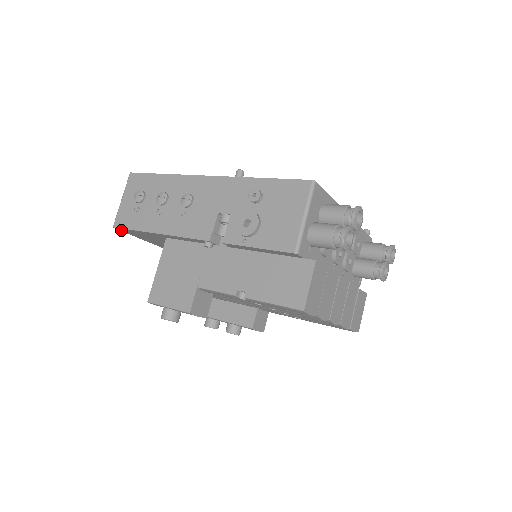
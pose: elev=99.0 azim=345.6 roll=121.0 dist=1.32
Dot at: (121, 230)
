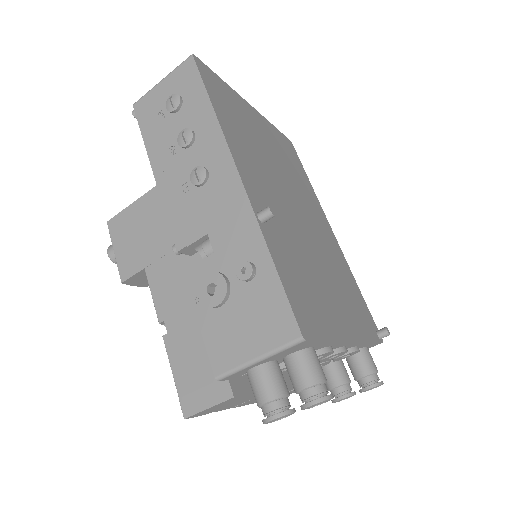
Dot at: occluded
